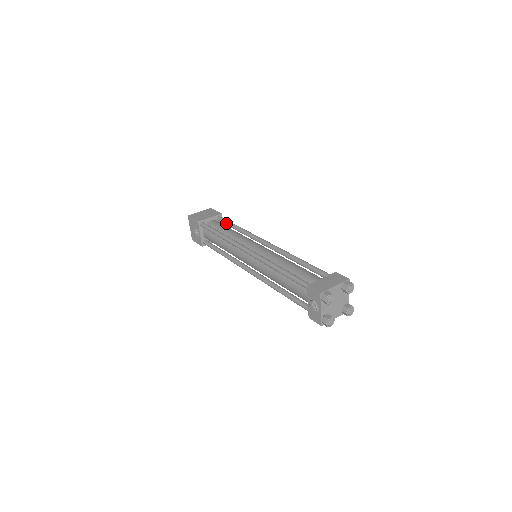
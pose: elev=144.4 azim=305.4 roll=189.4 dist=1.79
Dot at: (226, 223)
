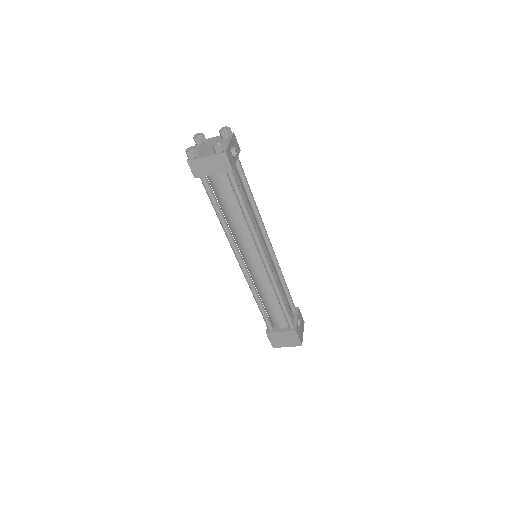
Dot at: (286, 297)
